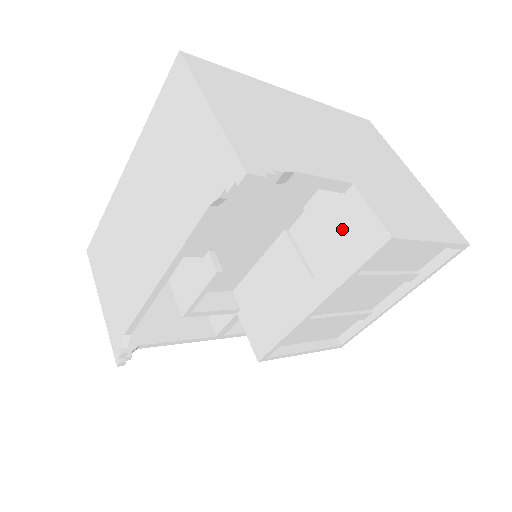
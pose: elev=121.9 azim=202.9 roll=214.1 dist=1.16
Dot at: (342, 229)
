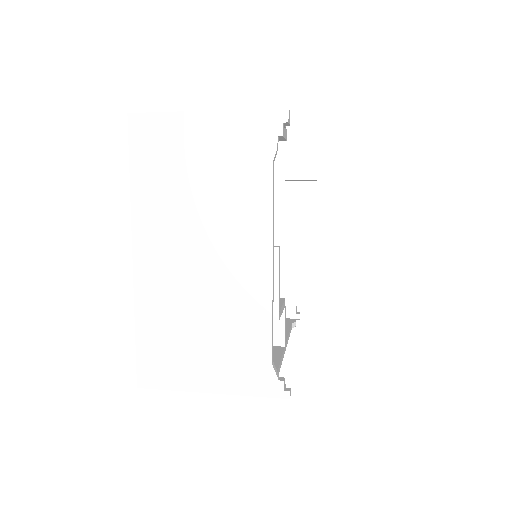
Dot at: (307, 159)
